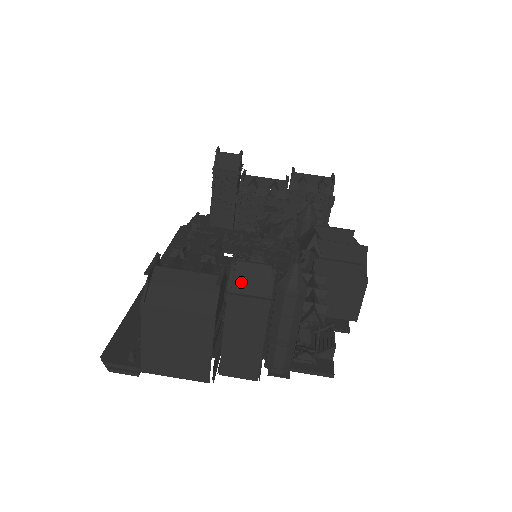
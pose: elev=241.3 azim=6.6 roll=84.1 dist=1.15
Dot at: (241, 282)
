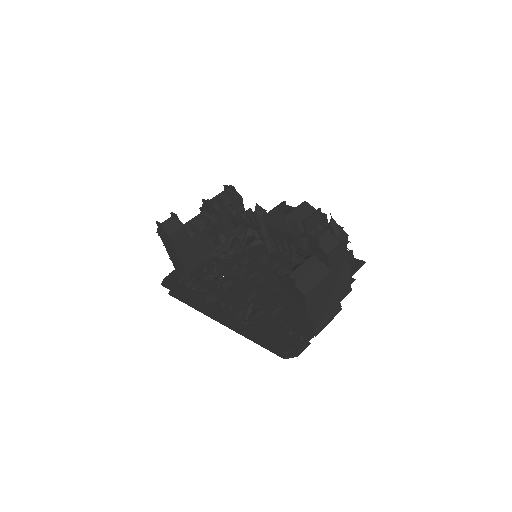
Dot at: (326, 247)
